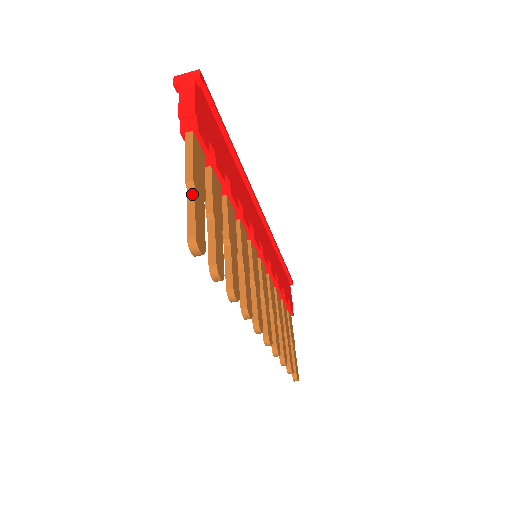
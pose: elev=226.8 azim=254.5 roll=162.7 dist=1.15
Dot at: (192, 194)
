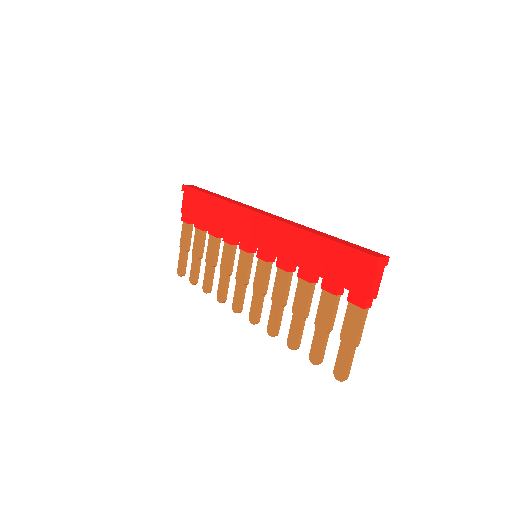
Dot at: (354, 352)
